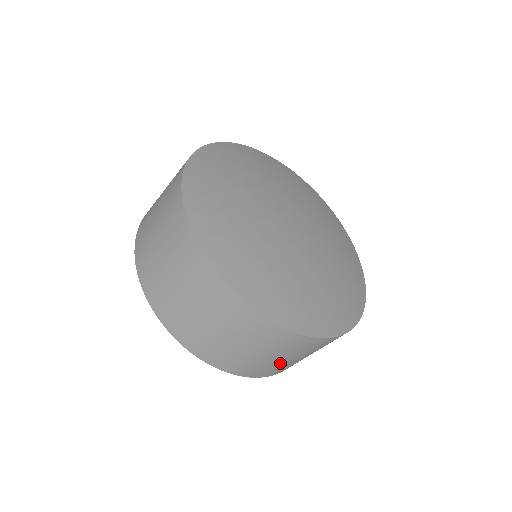
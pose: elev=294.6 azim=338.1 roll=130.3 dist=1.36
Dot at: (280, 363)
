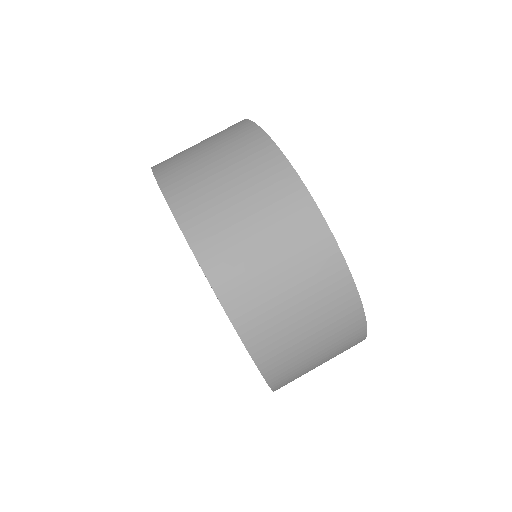
Dot at: (286, 318)
